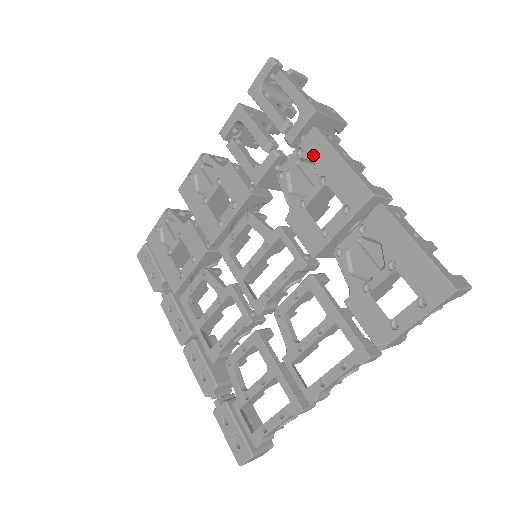
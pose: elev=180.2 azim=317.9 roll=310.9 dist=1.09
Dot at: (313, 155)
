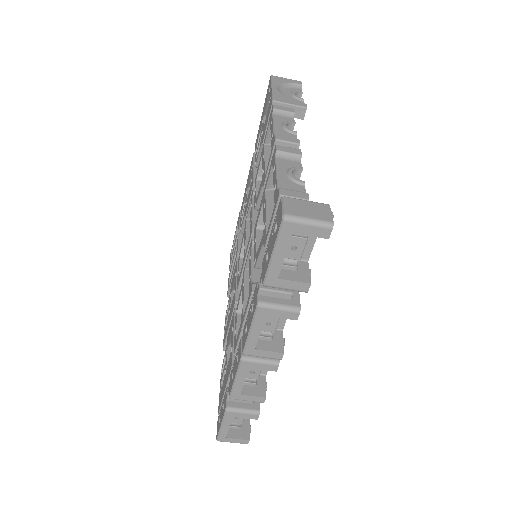
Dot at: (243, 204)
